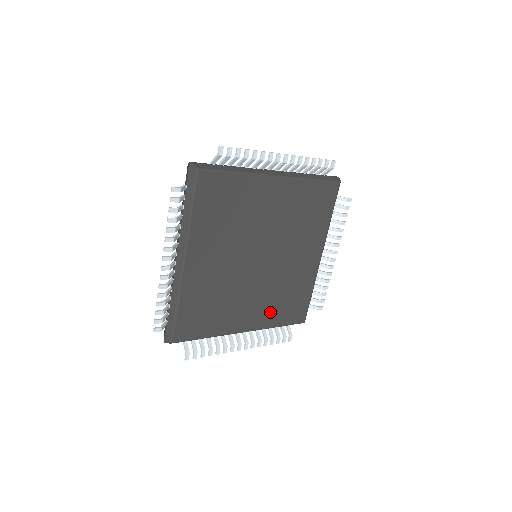
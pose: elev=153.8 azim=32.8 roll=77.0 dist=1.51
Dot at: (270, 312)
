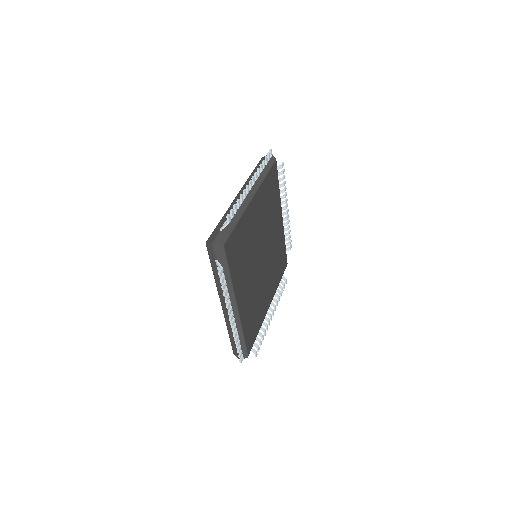
Dot at: (247, 311)
